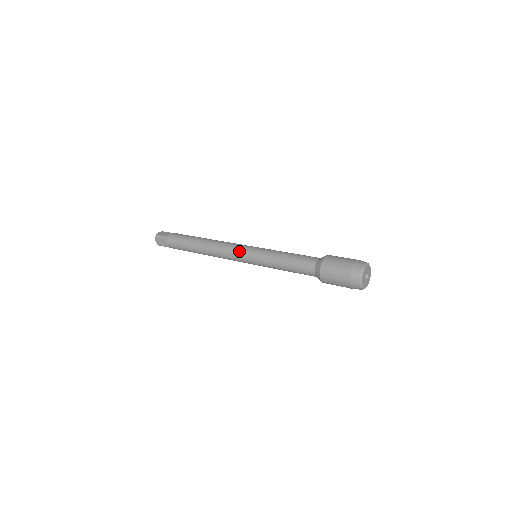
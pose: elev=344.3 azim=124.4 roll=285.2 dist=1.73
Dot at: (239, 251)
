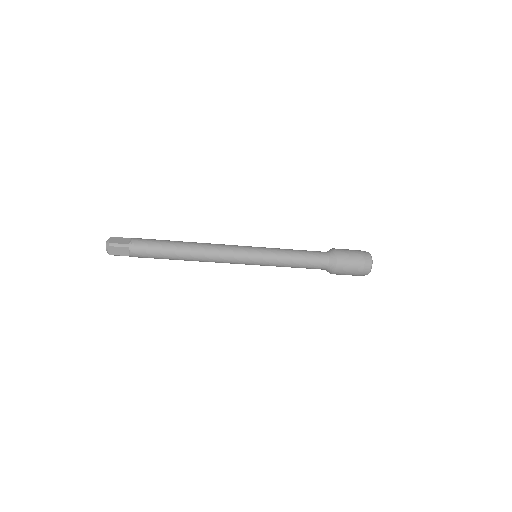
Dot at: occluded
